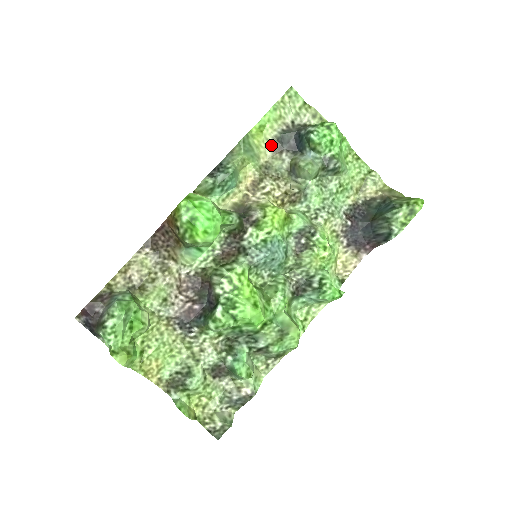
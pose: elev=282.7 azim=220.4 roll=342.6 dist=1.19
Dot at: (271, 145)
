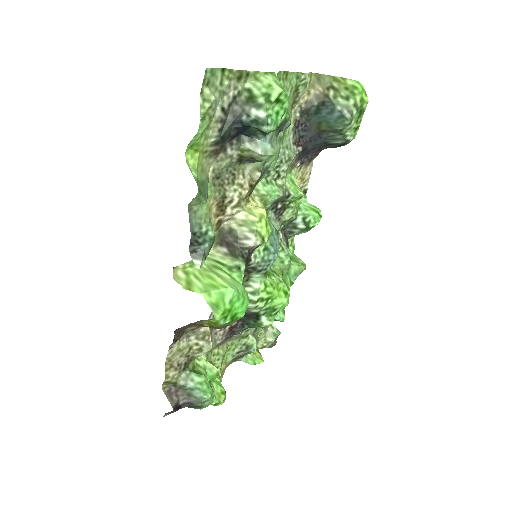
Dot at: (211, 153)
